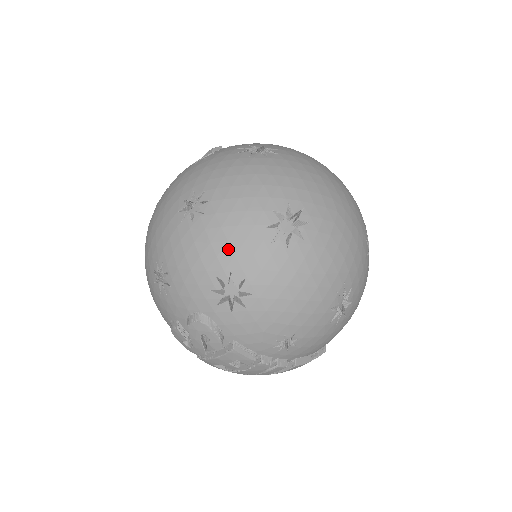
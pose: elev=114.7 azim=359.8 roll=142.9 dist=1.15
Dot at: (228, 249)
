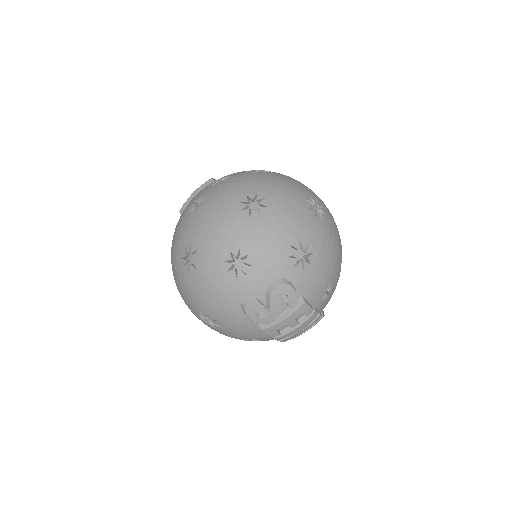
Dot at: (294, 225)
